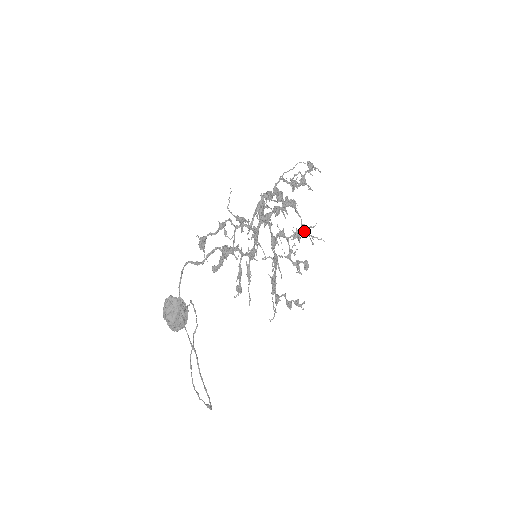
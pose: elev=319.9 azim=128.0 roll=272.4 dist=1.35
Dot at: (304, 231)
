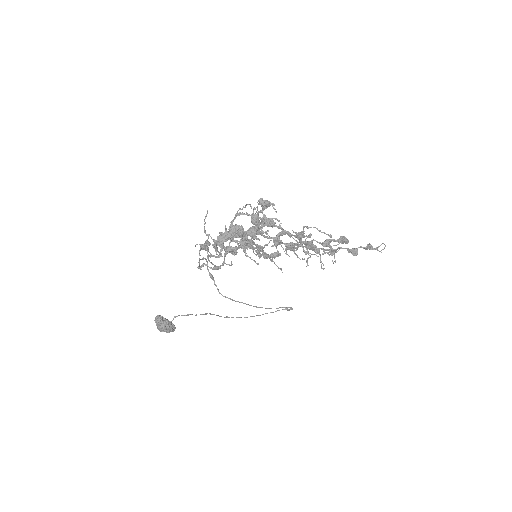
Dot at: (303, 237)
